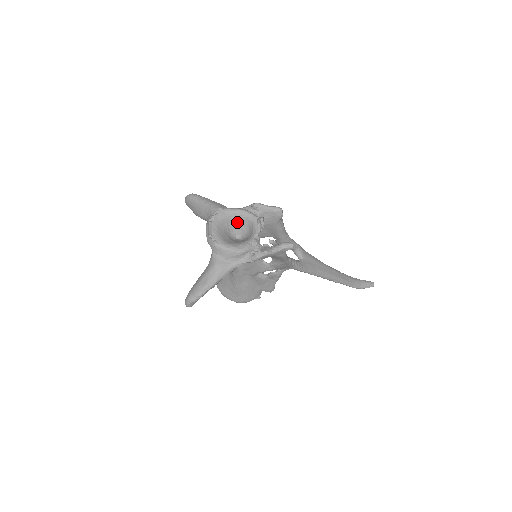
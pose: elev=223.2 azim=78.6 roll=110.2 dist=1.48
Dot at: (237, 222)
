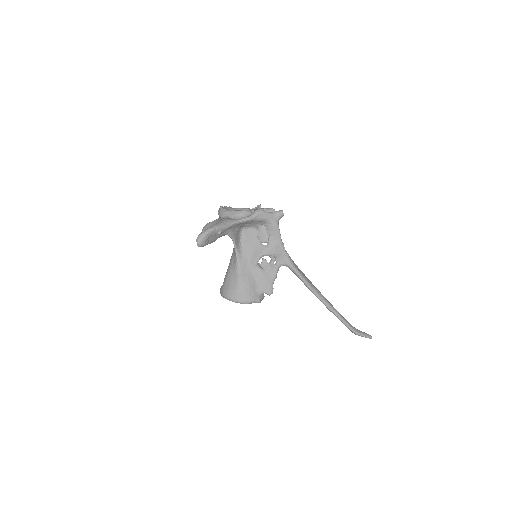
Dot at: occluded
